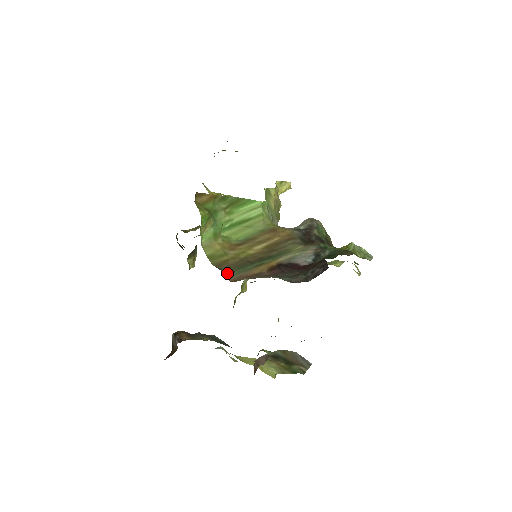
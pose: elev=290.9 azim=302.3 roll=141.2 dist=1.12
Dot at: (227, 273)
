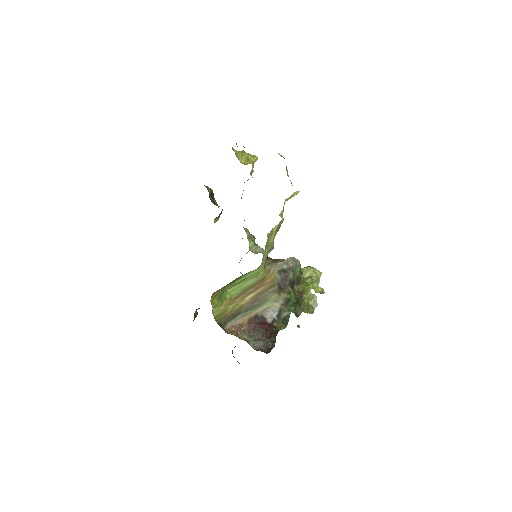
Dot at: (224, 324)
